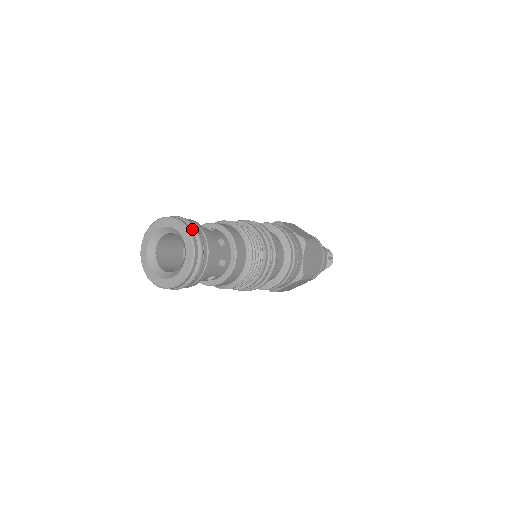
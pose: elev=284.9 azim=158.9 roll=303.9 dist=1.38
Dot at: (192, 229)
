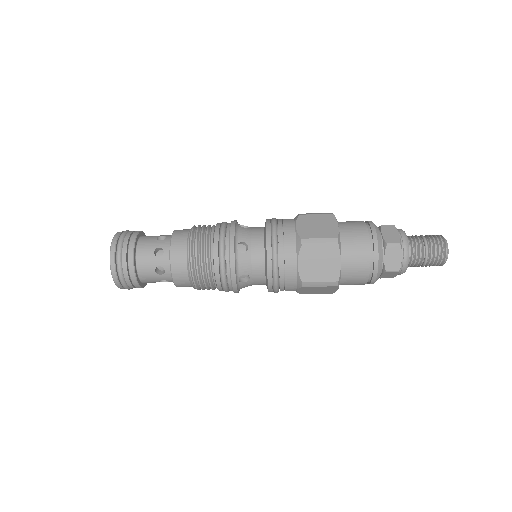
Dot at: (117, 245)
